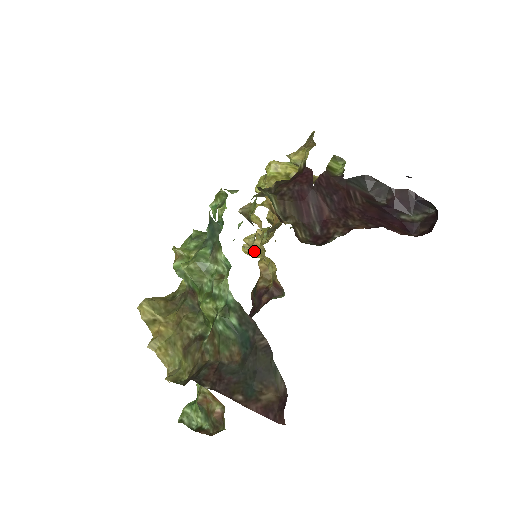
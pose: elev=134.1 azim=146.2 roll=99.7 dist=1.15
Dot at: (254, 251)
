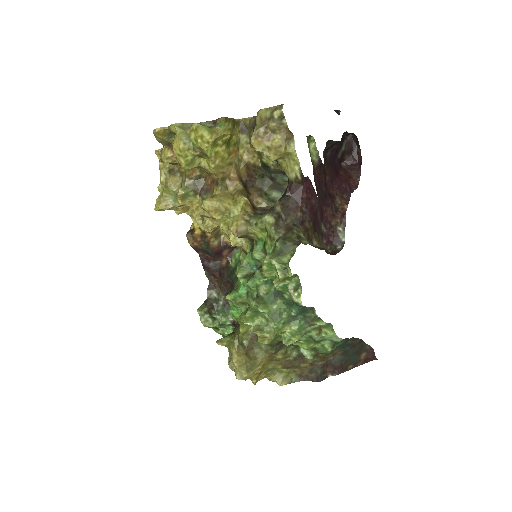
Dot at: (178, 210)
